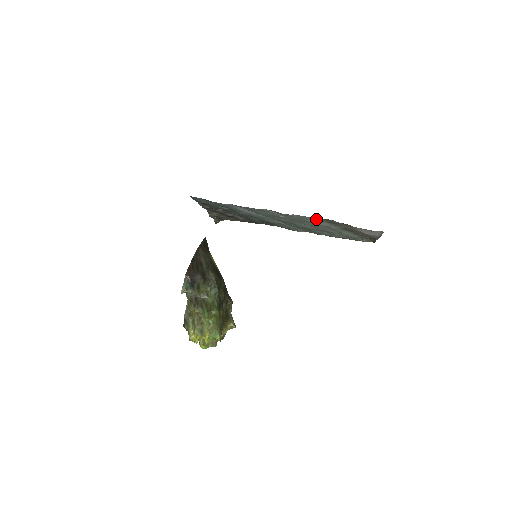
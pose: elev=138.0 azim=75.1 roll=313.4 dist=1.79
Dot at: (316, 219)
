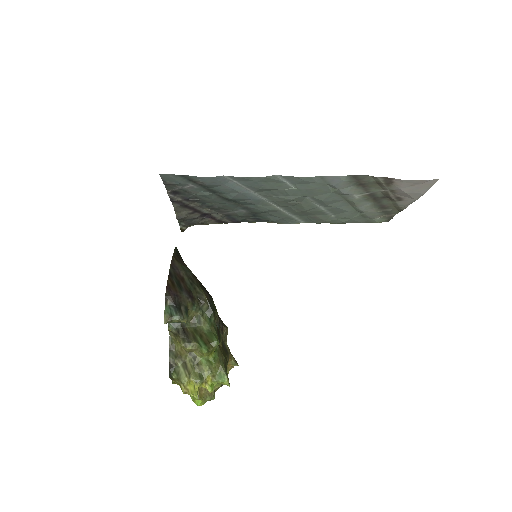
Dot at: (345, 179)
